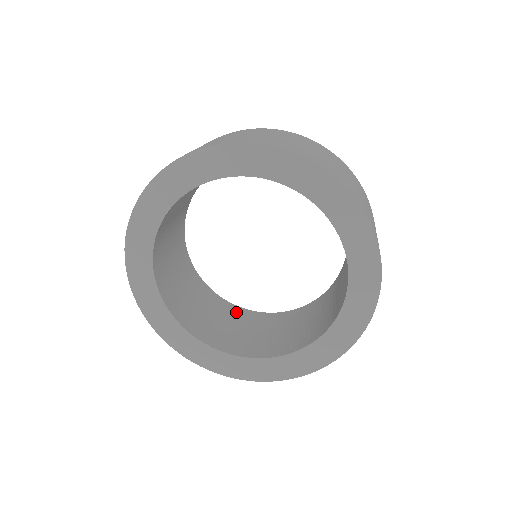
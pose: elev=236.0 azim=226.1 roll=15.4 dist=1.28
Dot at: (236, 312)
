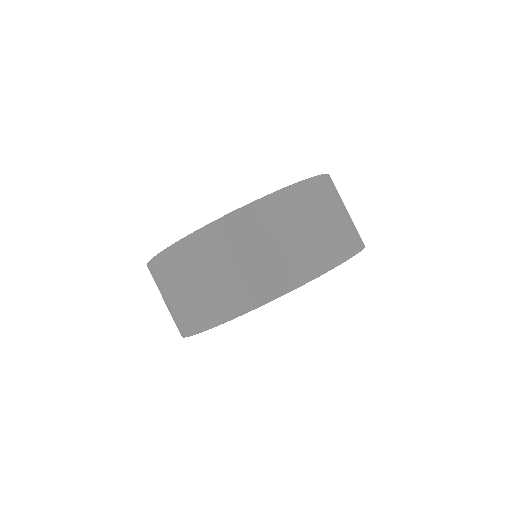
Dot at: occluded
